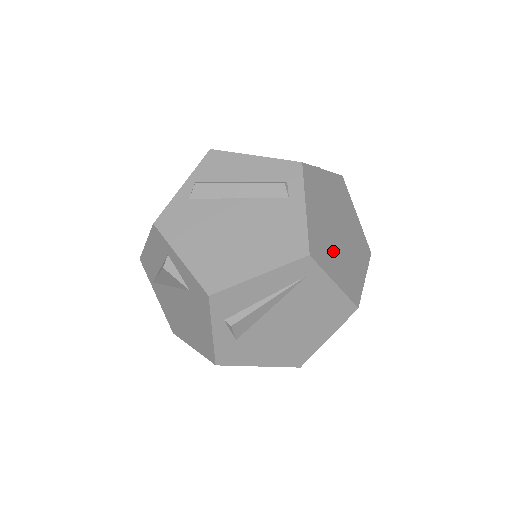
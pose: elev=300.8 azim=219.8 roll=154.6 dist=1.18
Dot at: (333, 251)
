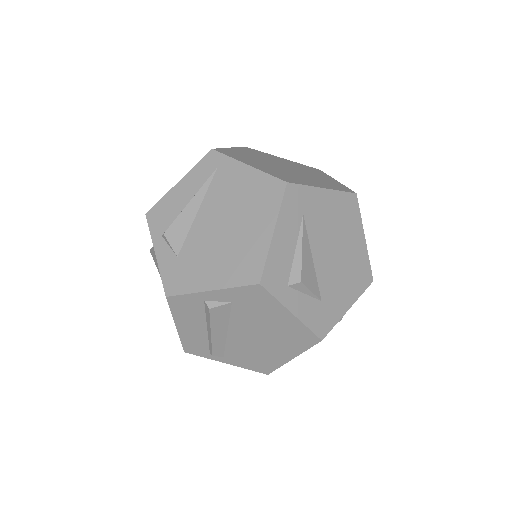
Dot at: (260, 163)
